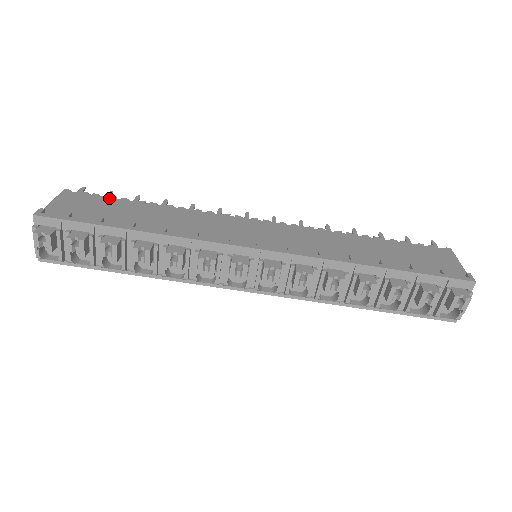
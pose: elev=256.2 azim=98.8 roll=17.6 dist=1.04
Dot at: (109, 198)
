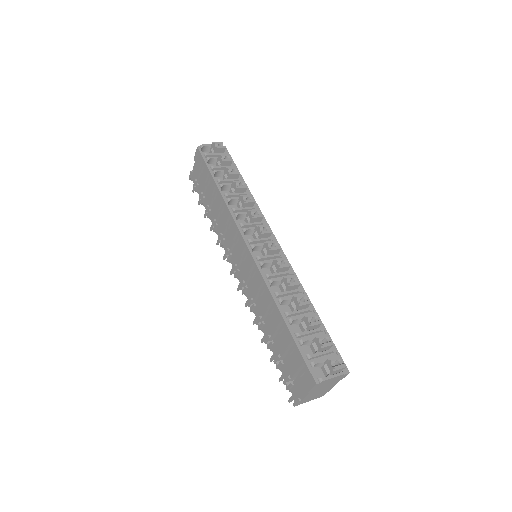
Dot at: occluded
